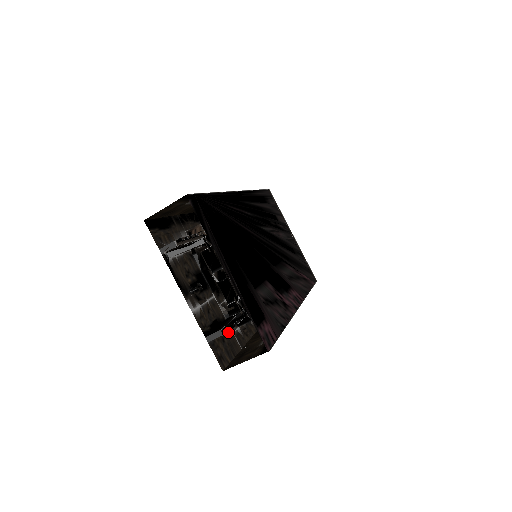
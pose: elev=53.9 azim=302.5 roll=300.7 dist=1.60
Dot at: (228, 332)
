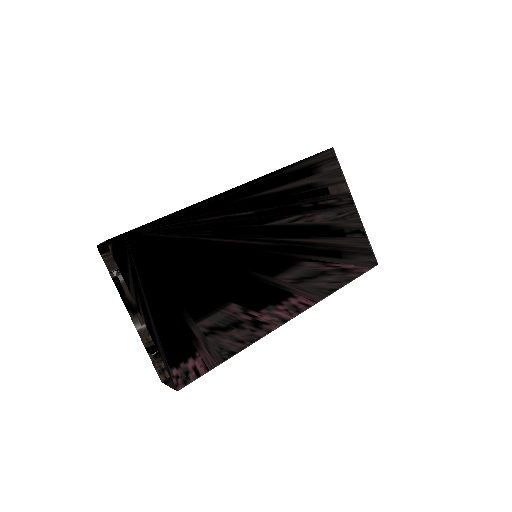
Dot at: occluded
